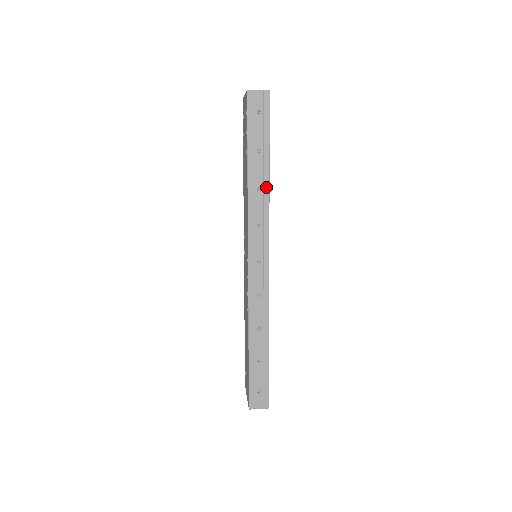
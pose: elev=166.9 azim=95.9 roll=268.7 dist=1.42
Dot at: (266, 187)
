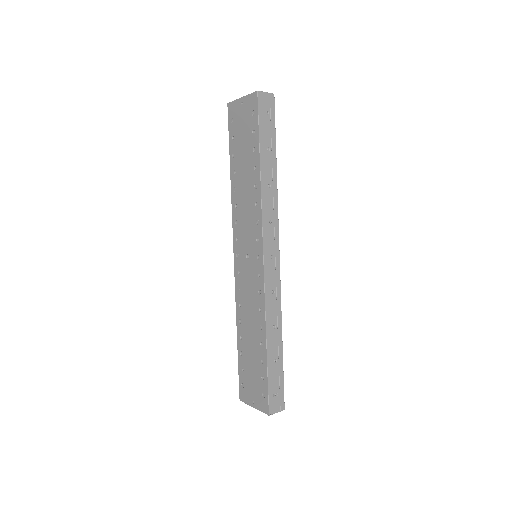
Dot at: (275, 184)
